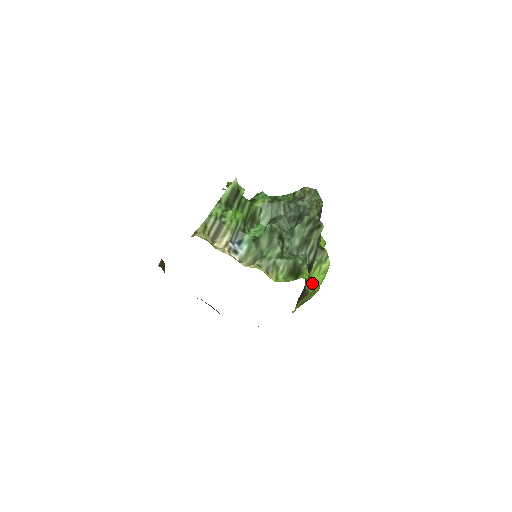
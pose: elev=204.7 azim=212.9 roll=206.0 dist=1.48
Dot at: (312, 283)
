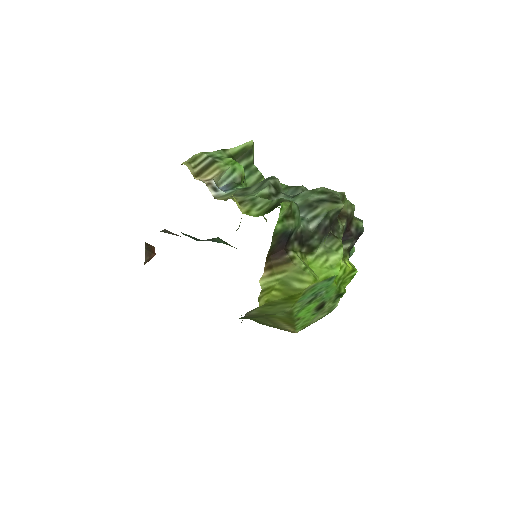
Dot at: (306, 264)
